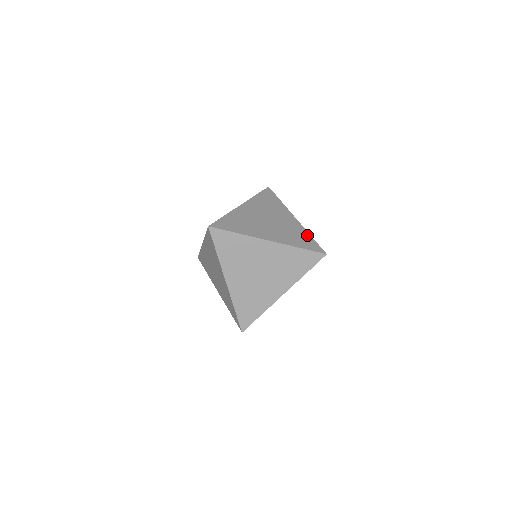
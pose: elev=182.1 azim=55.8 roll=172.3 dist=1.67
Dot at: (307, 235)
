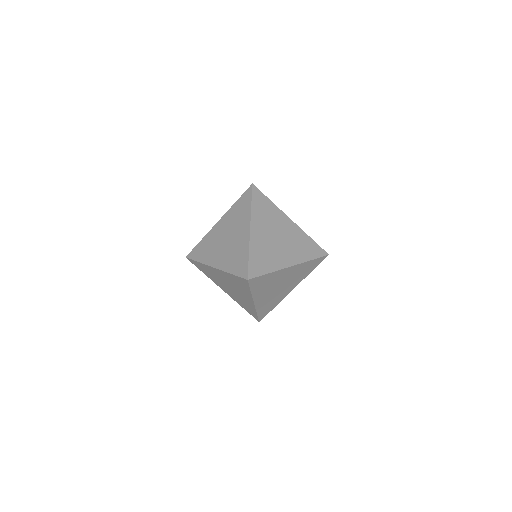
Dot at: occluded
